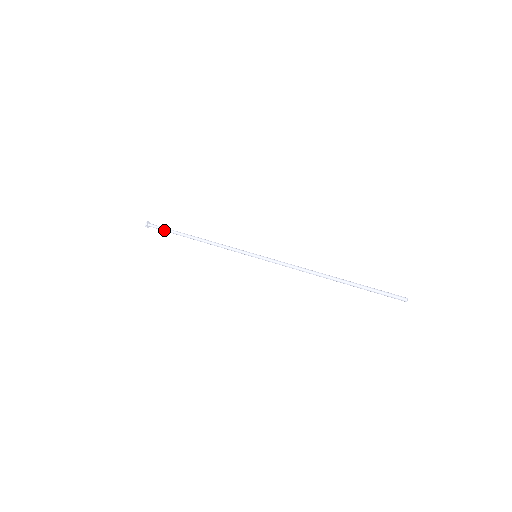
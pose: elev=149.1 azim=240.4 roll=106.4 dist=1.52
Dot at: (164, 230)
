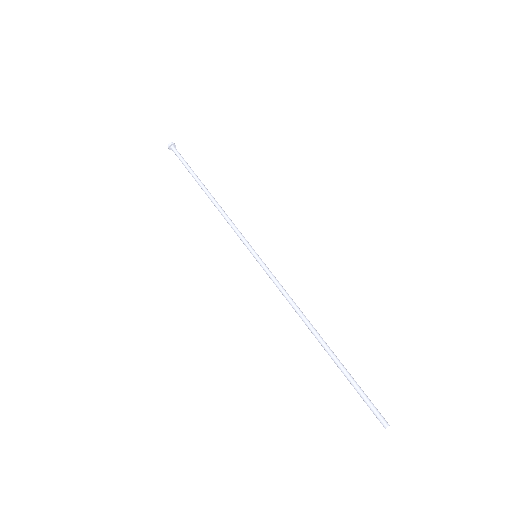
Dot at: (183, 163)
